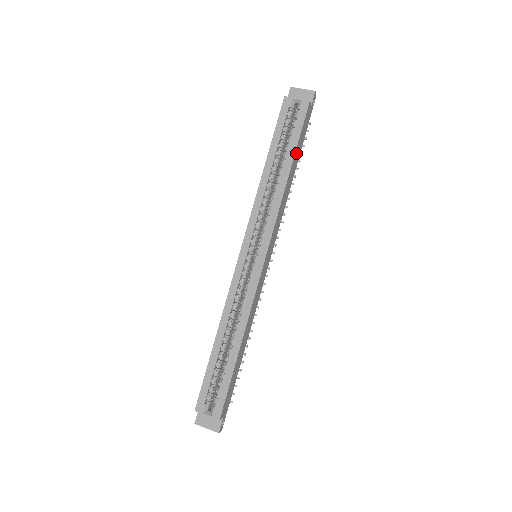
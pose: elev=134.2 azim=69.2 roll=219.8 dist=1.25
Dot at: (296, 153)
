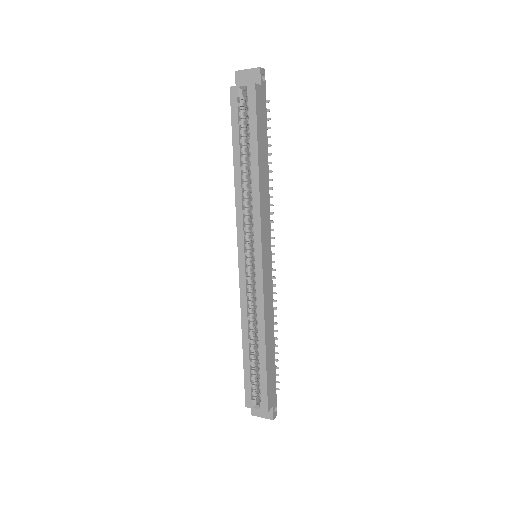
Dot at: (260, 143)
